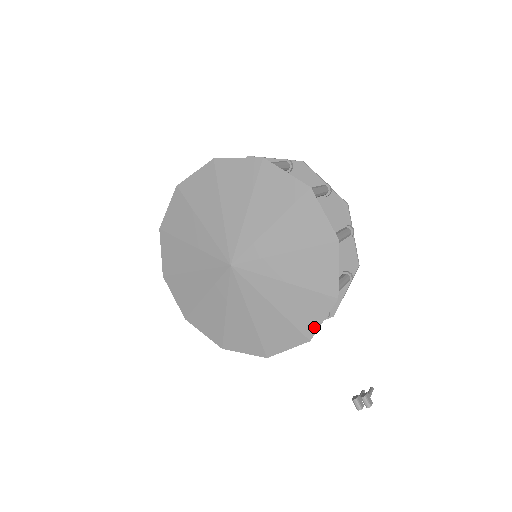
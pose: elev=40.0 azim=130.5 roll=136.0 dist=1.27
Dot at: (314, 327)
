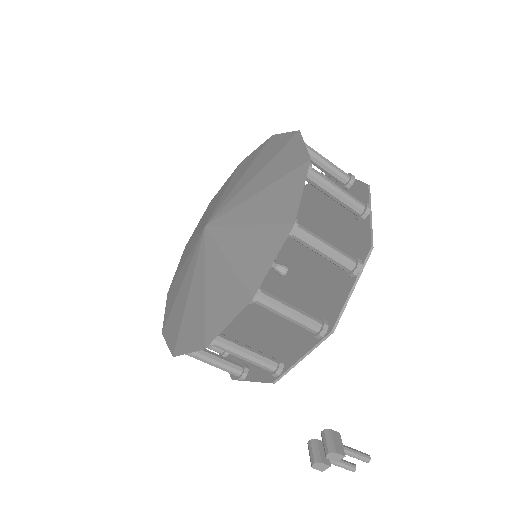
Dot at: (261, 275)
